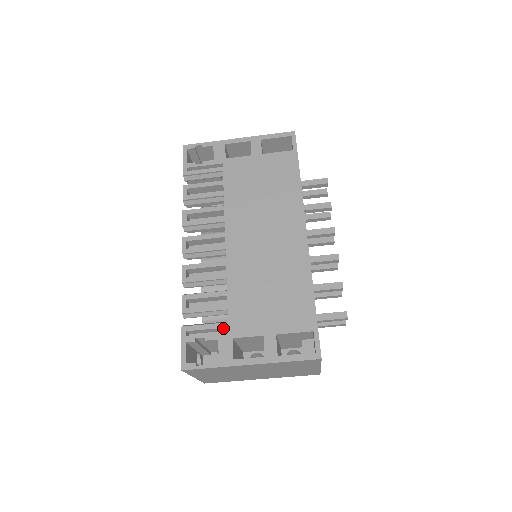
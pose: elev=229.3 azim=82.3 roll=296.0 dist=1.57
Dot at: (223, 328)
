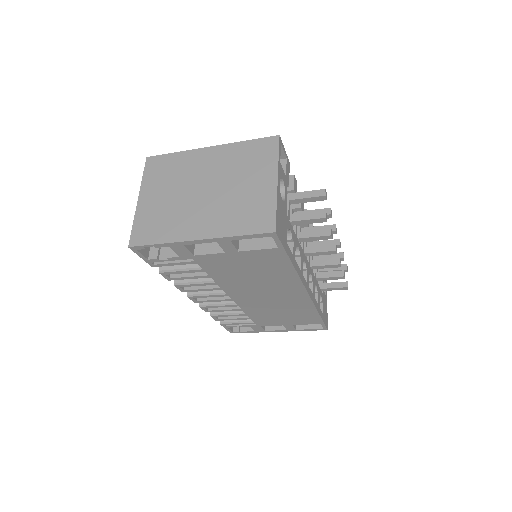
Dot at: (251, 322)
